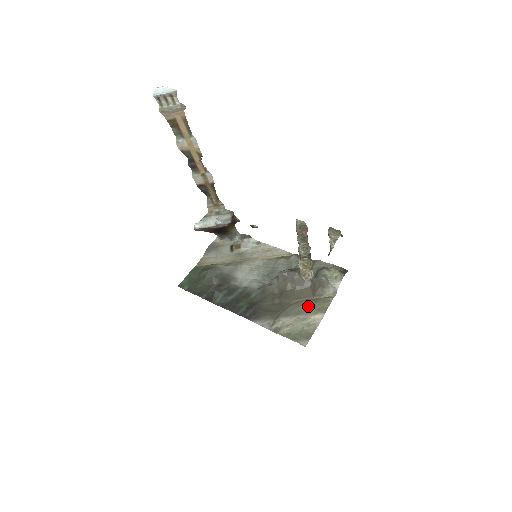
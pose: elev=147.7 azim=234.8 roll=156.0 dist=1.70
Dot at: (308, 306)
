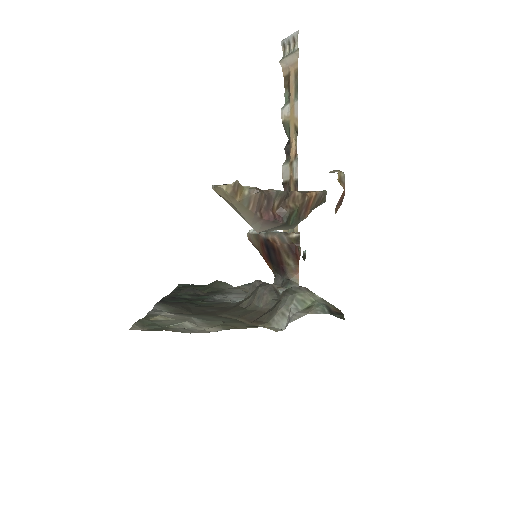
Dot at: (225, 320)
